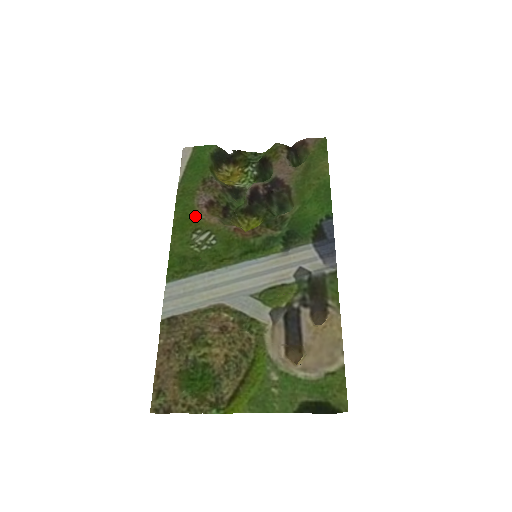
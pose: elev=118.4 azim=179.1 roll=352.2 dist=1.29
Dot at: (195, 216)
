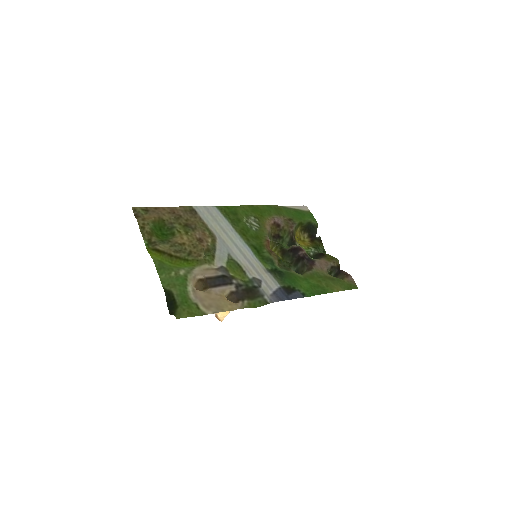
Dot at: (266, 217)
